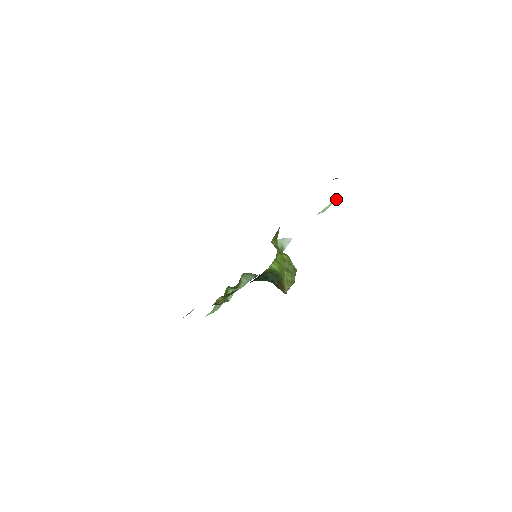
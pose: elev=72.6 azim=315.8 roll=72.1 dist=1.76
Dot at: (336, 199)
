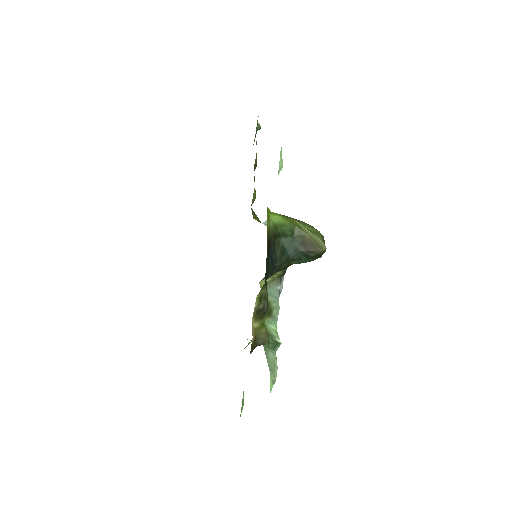
Dot at: (281, 150)
